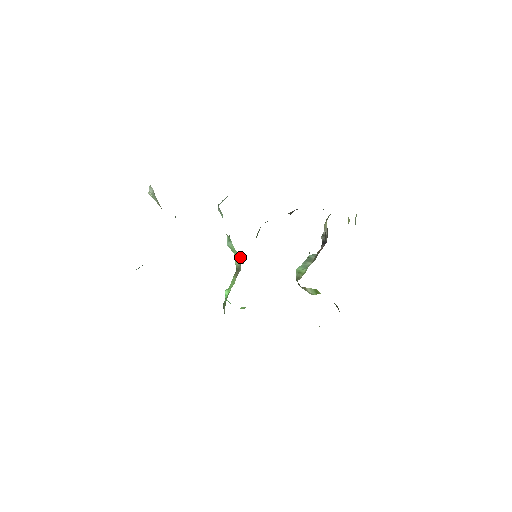
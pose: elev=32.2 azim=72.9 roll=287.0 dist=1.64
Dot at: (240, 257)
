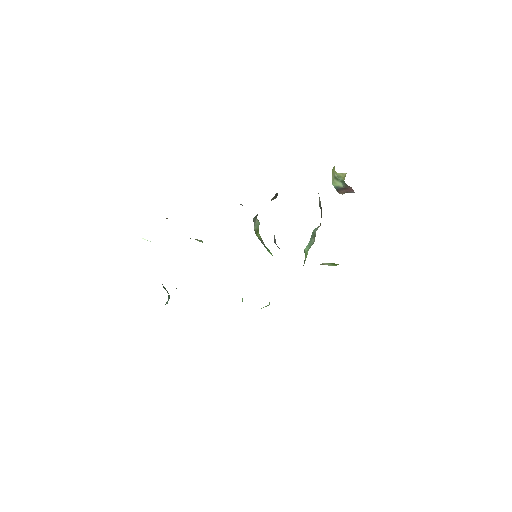
Dot at: occluded
